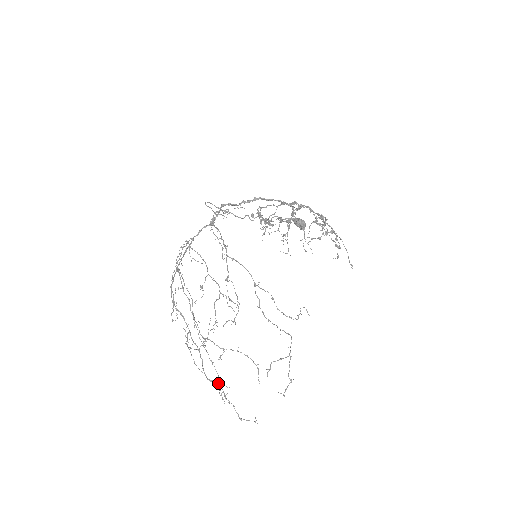
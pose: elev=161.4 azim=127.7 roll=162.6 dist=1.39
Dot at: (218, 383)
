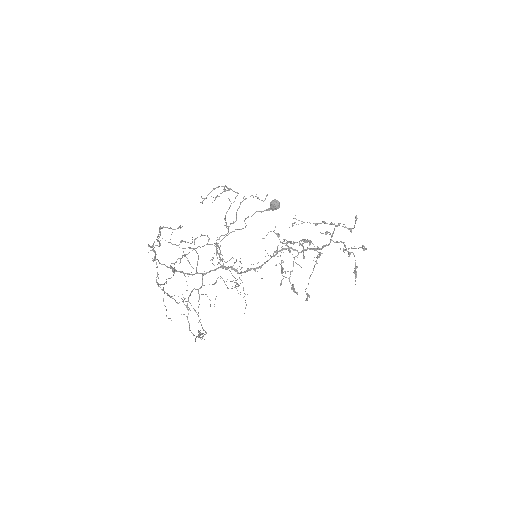
Dot at: occluded
